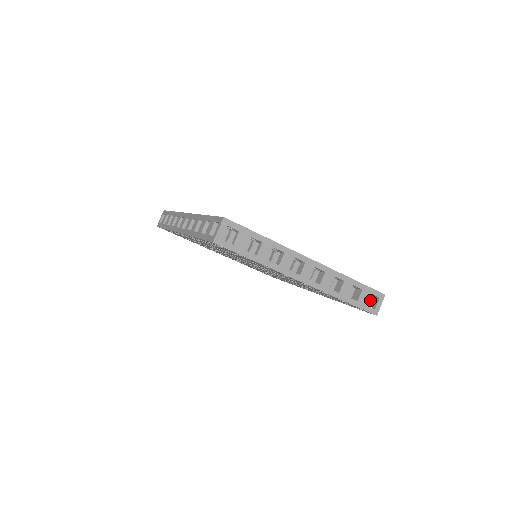
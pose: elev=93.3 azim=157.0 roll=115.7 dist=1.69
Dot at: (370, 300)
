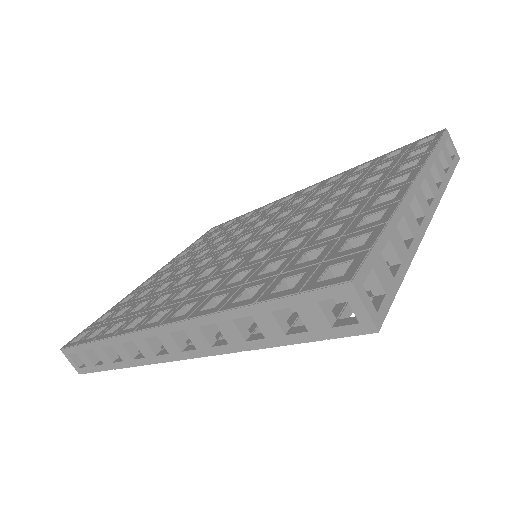
Dot at: occluded
